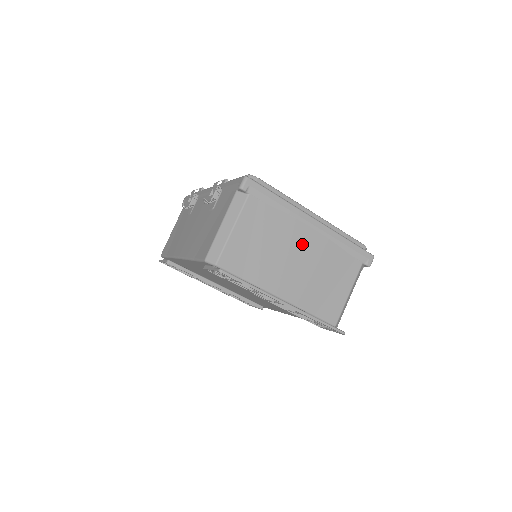
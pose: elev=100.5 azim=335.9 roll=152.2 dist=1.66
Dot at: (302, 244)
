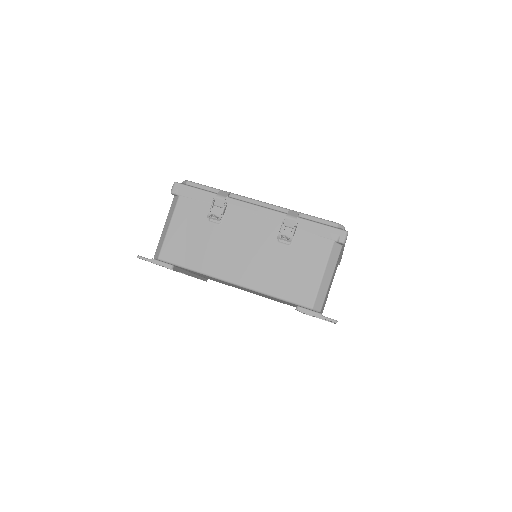
Dot at: occluded
